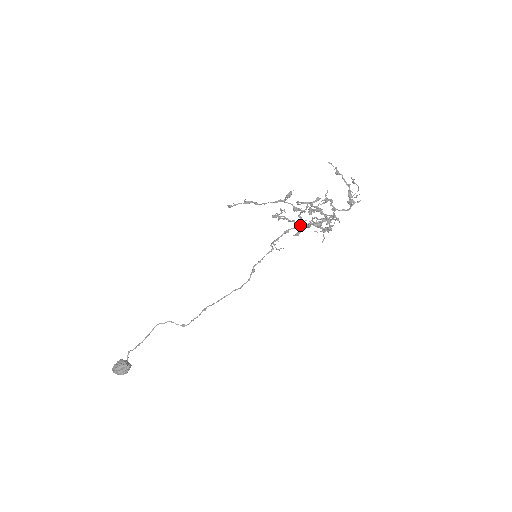
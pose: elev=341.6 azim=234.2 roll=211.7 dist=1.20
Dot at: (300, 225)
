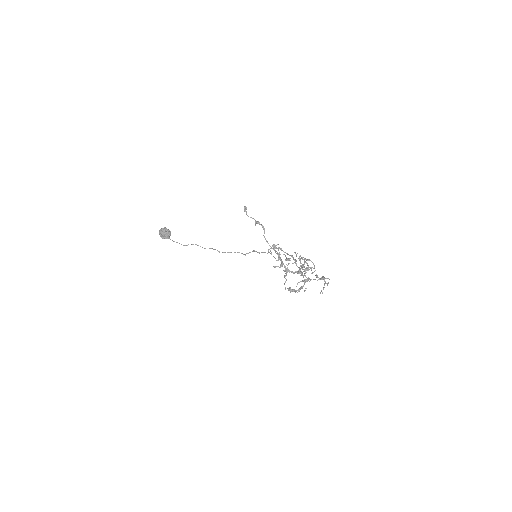
Dot at: (286, 272)
